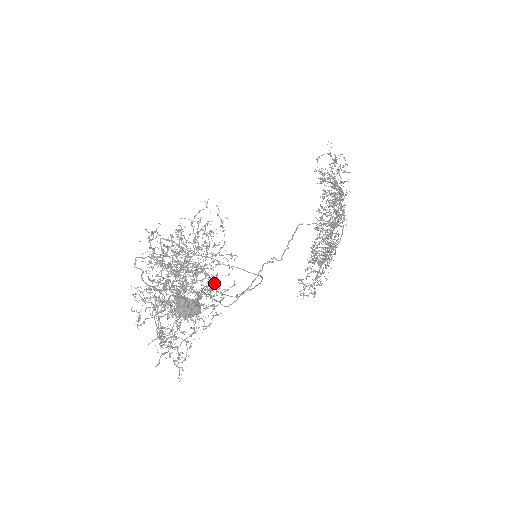
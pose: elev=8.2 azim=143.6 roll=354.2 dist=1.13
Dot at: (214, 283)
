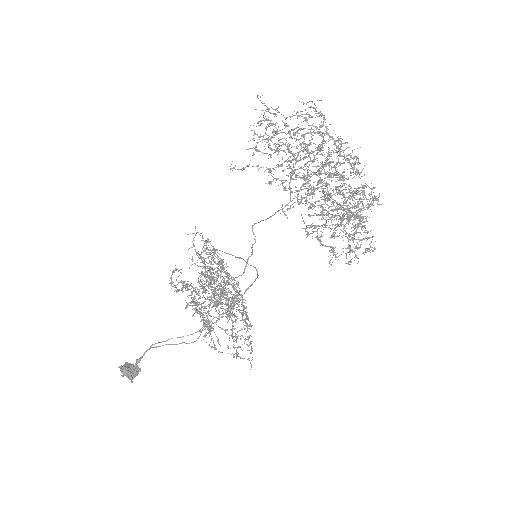
Dot at: (236, 291)
